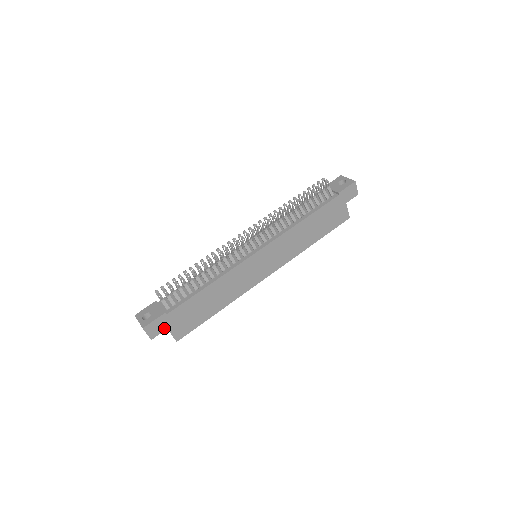
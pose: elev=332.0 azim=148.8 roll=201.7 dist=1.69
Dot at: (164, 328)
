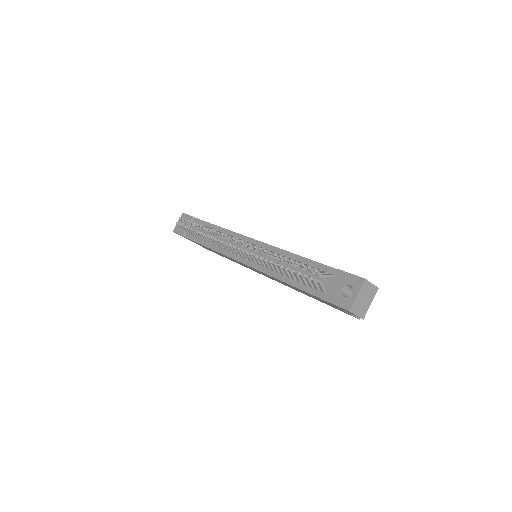
Dot at: occluded
